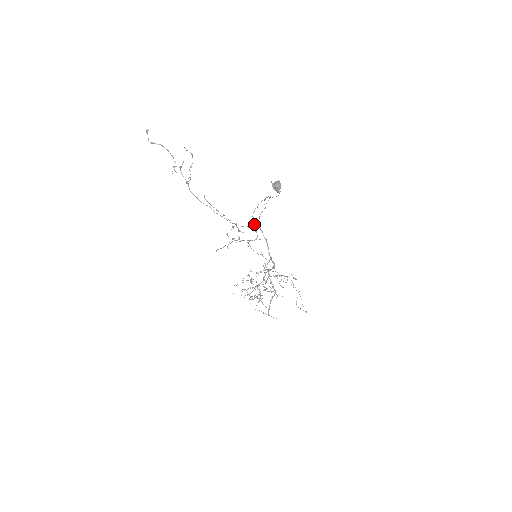
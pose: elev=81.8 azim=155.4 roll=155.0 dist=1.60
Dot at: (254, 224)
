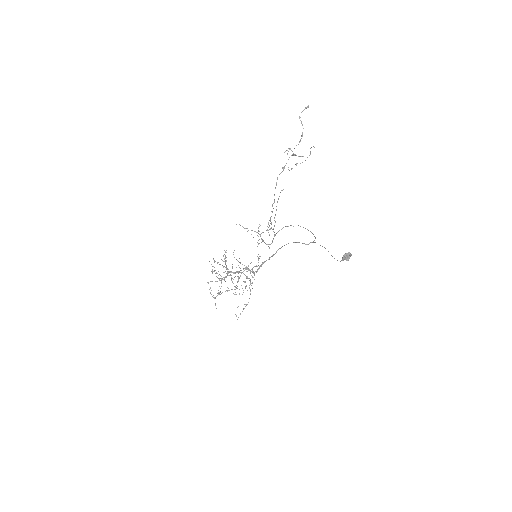
Dot at: occluded
